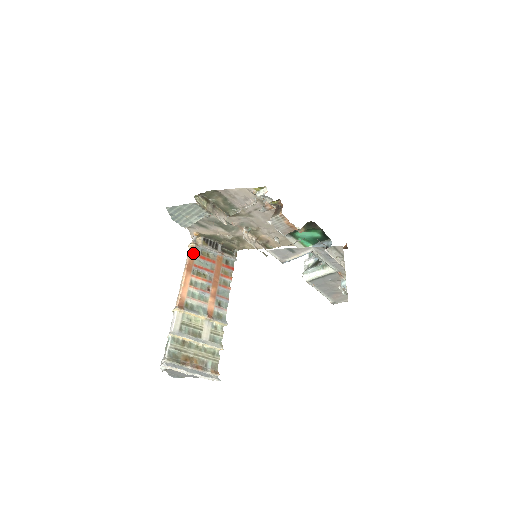
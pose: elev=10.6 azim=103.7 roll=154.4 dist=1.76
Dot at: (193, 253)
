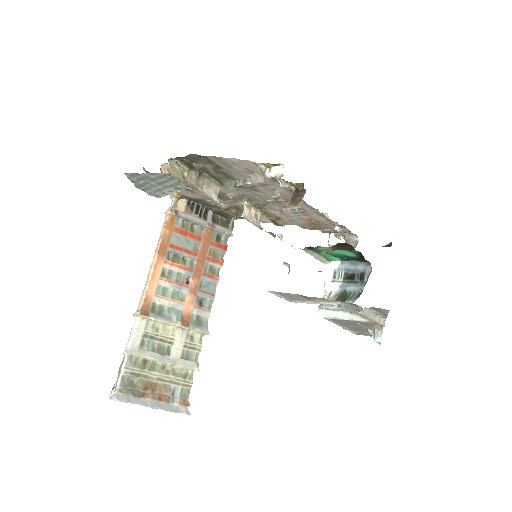
Dot at: (170, 226)
